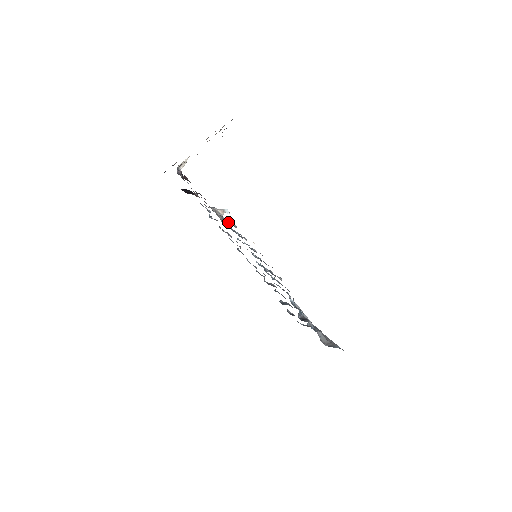
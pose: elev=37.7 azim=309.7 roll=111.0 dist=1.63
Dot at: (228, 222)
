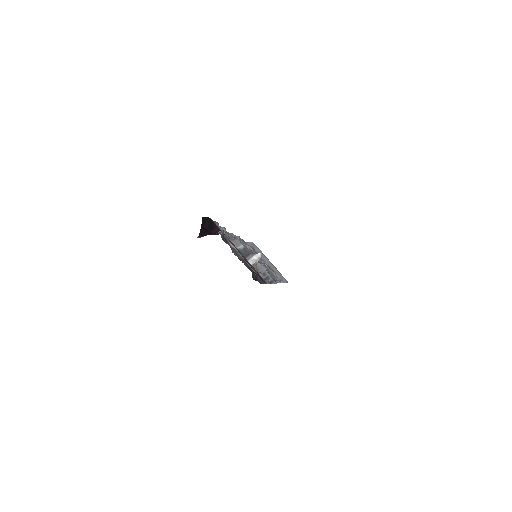
Dot at: (257, 262)
